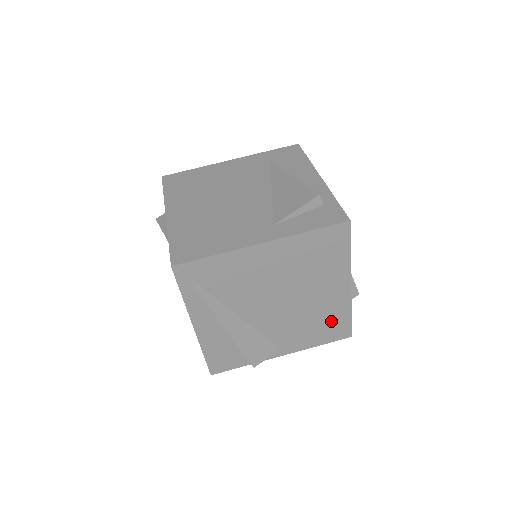
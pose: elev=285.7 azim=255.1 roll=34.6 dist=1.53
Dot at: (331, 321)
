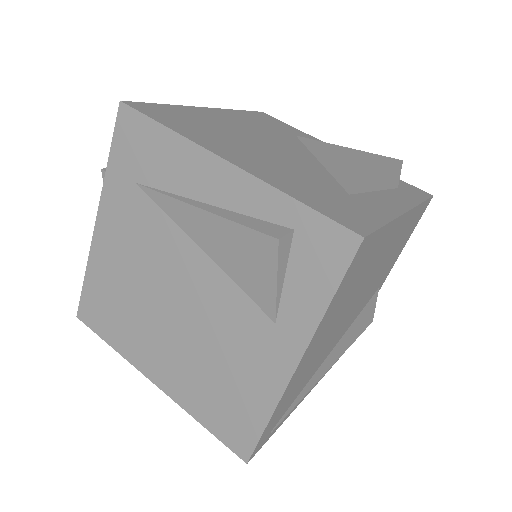
Dot at: (407, 230)
